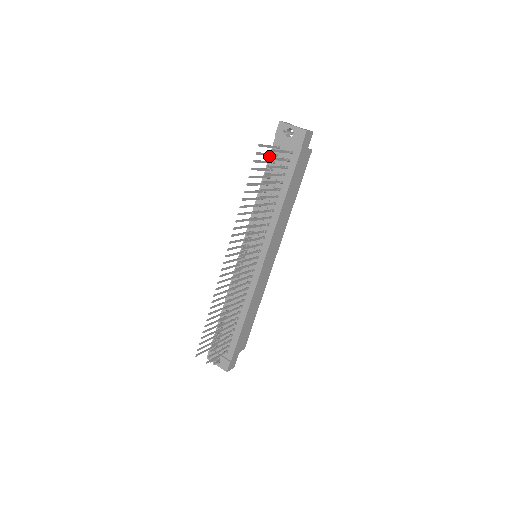
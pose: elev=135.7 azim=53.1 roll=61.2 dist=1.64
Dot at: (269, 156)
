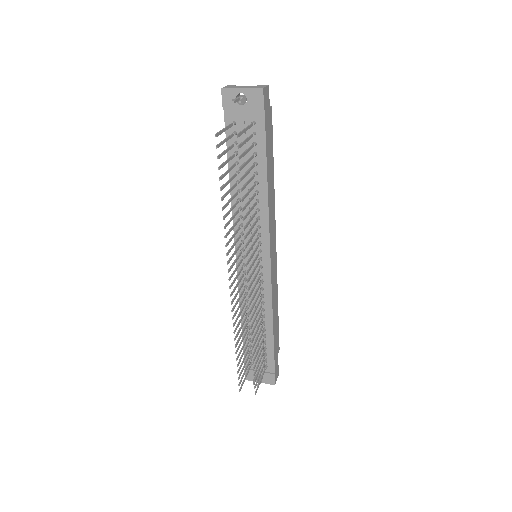
Dot at: occluded
